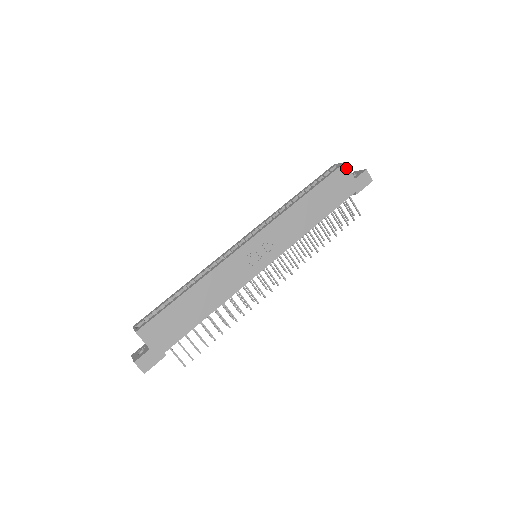
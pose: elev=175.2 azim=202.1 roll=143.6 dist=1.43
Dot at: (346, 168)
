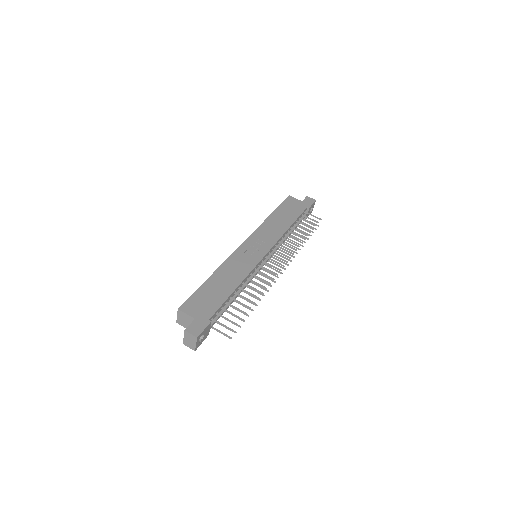
Dot at: (292, 198)
